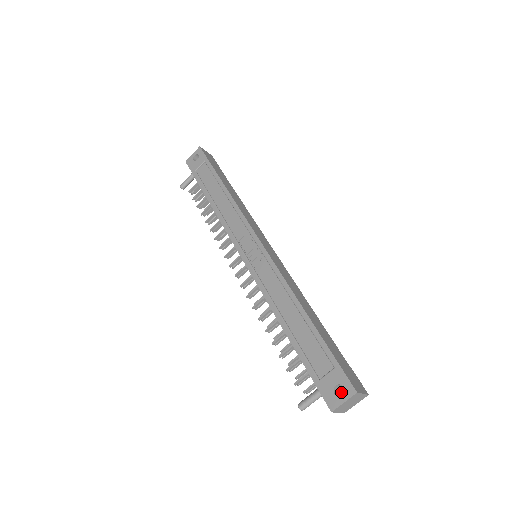
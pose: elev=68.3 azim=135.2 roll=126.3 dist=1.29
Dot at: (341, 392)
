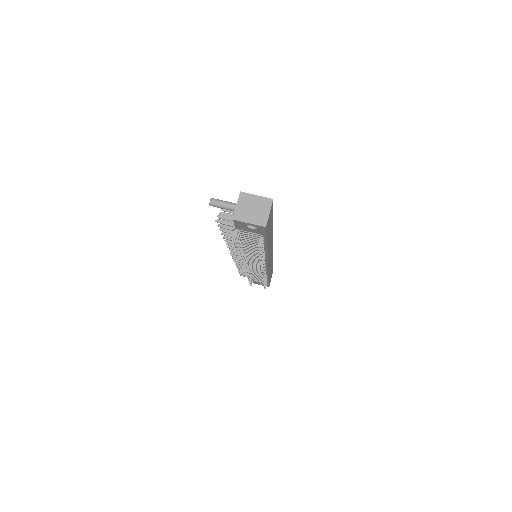
Dot at: occluded
